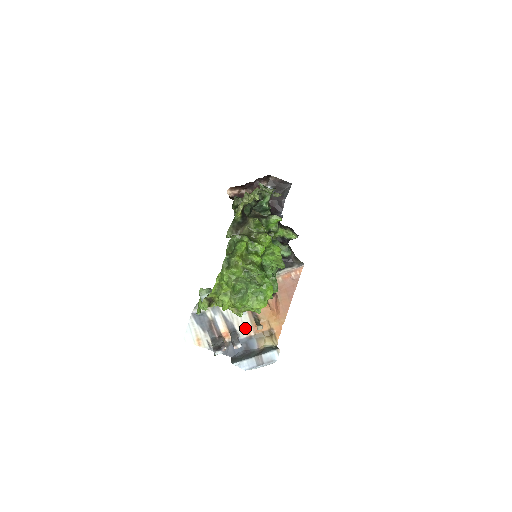
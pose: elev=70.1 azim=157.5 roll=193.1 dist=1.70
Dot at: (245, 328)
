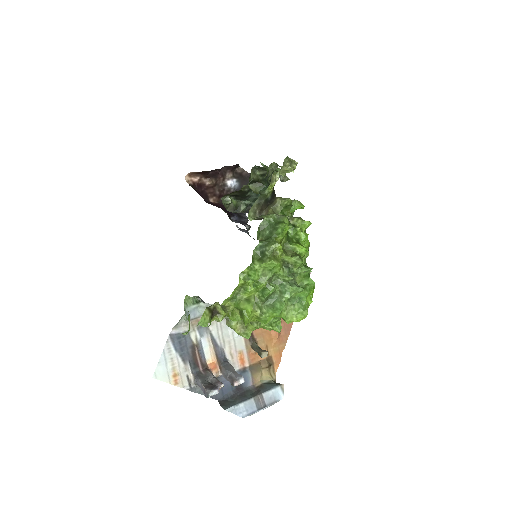
Dot at: (238, 356)
